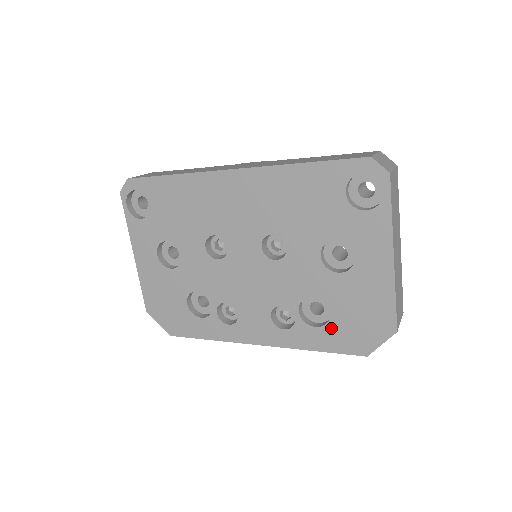
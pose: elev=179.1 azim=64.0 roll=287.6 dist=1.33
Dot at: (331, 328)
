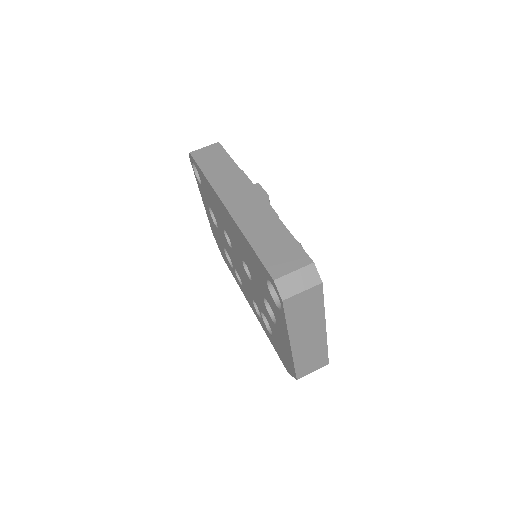
Dot at: (274, 340)
